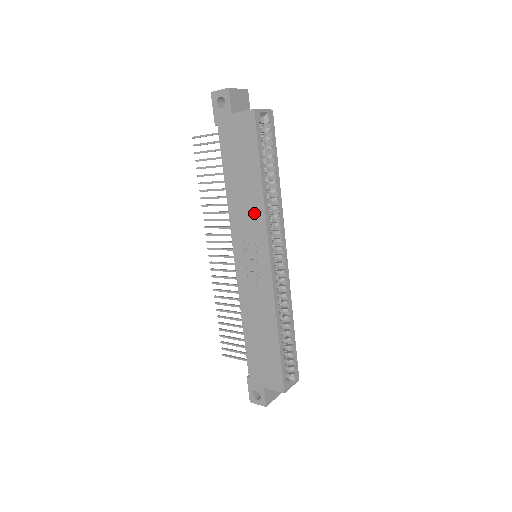
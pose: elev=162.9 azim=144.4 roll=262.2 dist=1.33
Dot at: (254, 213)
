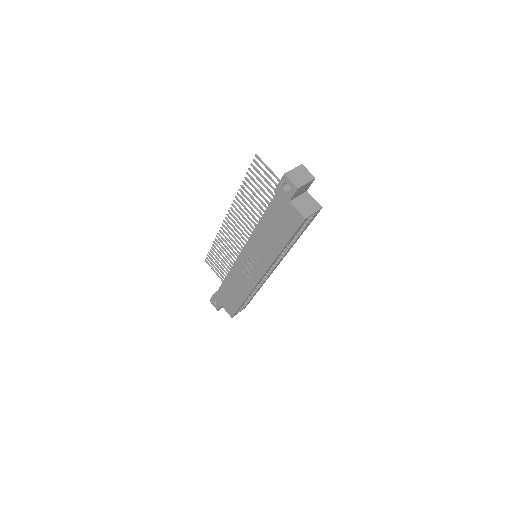
Dot at: (267, 253)
